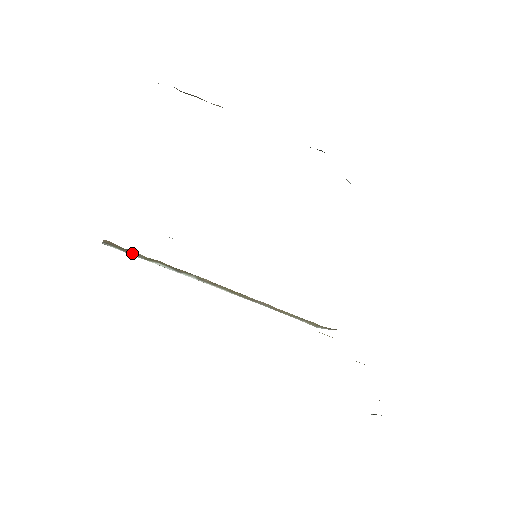
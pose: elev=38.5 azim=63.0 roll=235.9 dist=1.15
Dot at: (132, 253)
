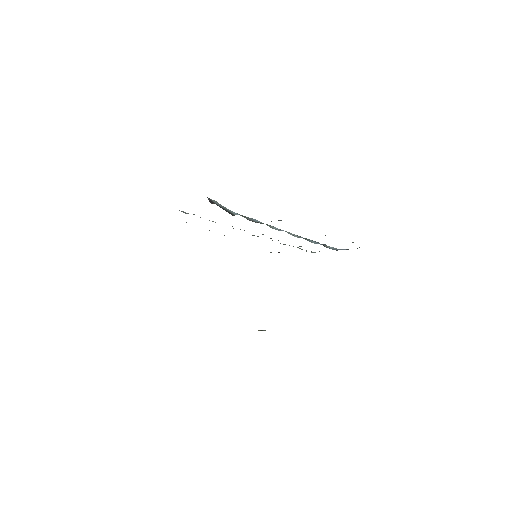
Dot at: occluded
